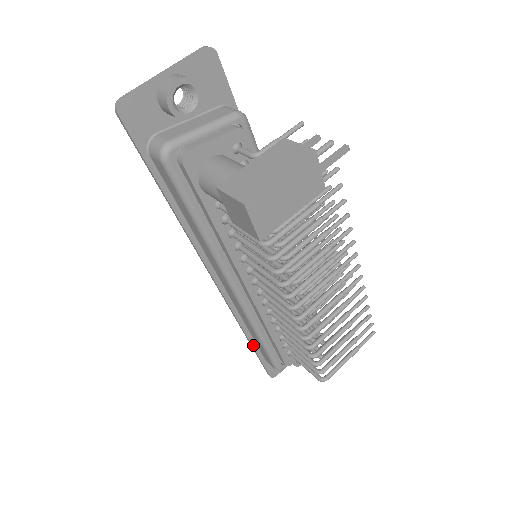
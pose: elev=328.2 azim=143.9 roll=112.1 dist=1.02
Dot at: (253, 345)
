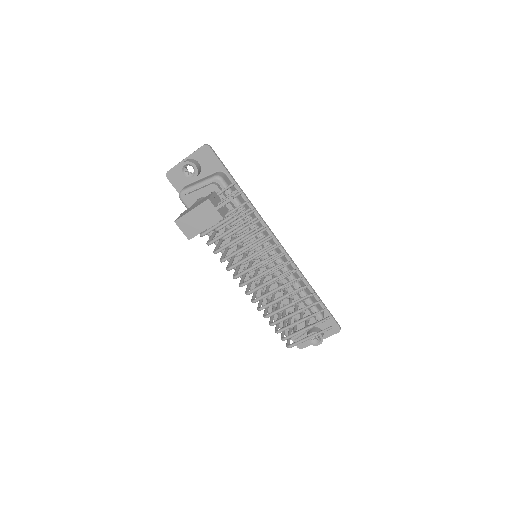
Dot at: occluded
